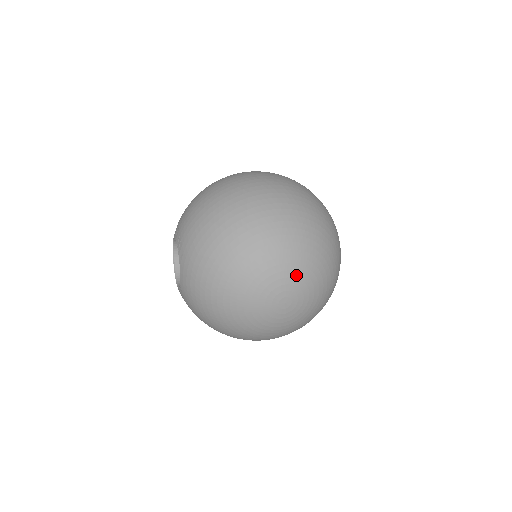
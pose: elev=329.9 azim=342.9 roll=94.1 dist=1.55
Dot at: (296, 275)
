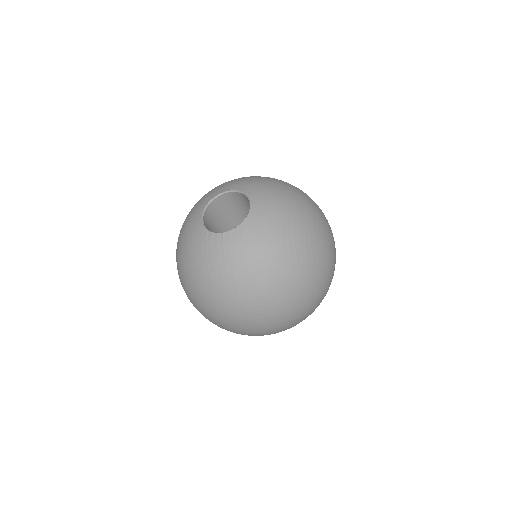
Dot at: occluded
